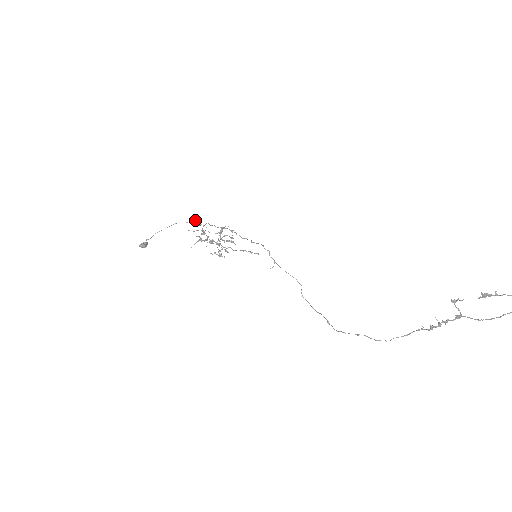
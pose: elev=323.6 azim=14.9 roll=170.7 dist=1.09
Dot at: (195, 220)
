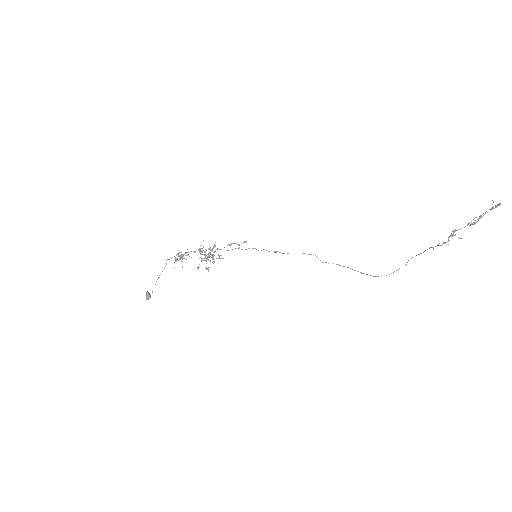
Dot at: occluded
